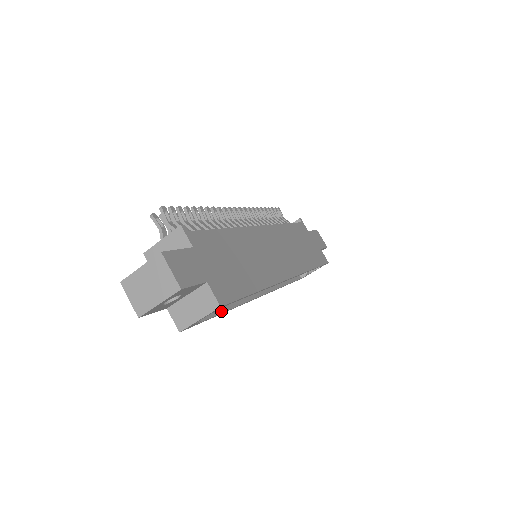
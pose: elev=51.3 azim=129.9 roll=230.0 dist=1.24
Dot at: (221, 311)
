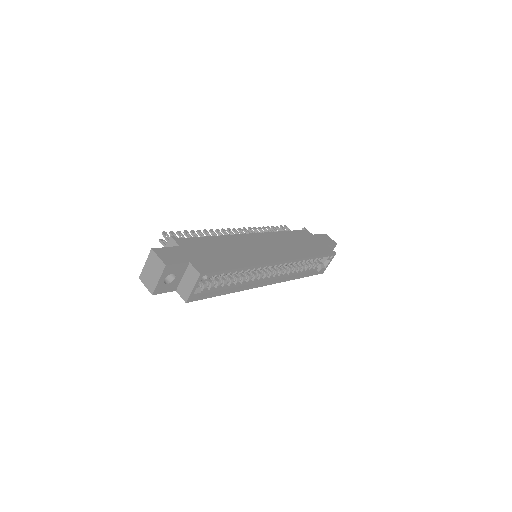
Dot at: (224, 291)
